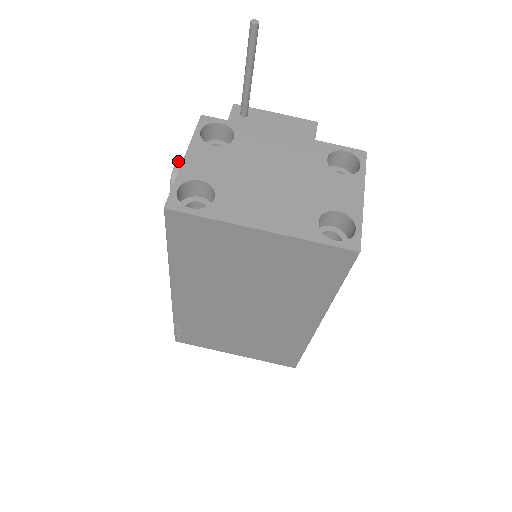
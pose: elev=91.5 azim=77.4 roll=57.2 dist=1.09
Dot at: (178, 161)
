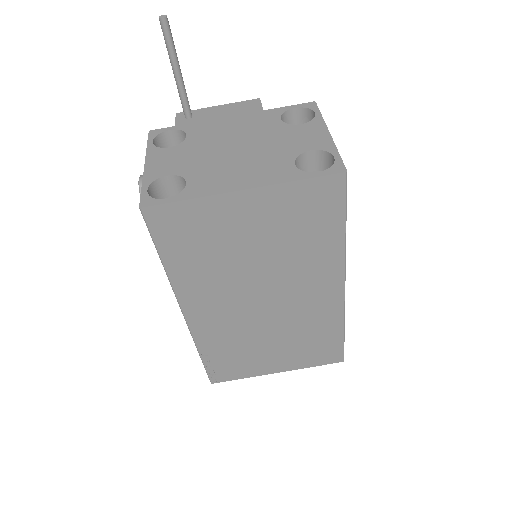
Dot at: (141, 175)
